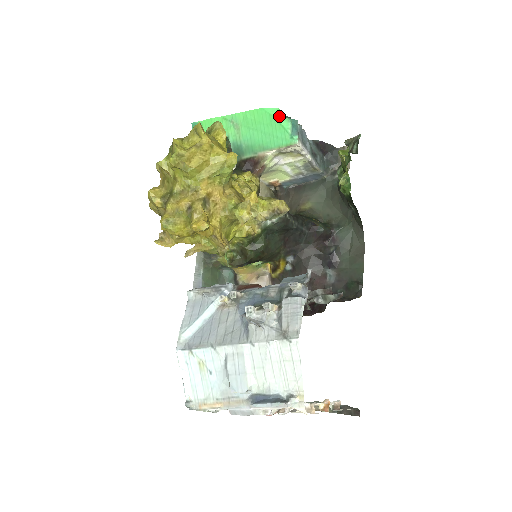
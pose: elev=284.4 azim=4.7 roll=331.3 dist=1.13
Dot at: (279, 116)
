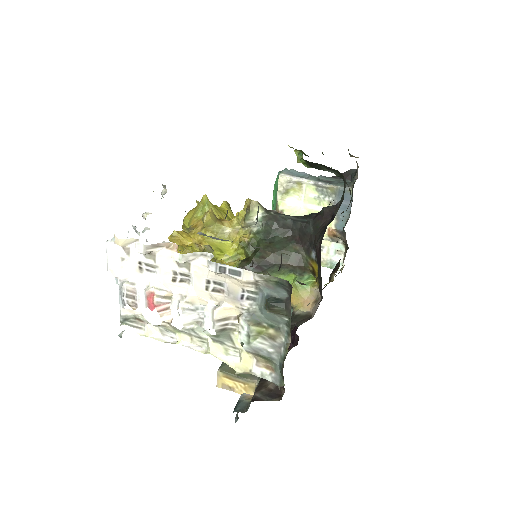
Dot at: occluded
